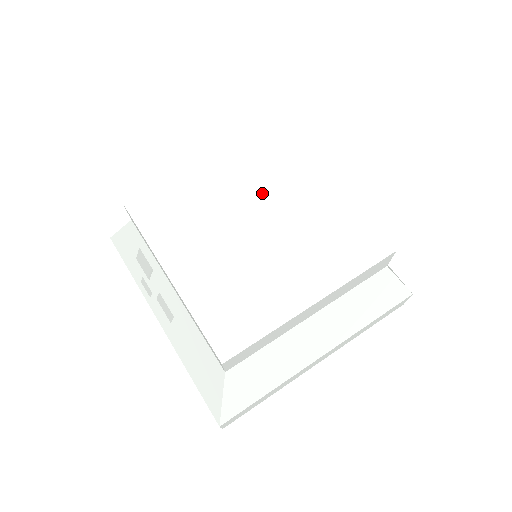
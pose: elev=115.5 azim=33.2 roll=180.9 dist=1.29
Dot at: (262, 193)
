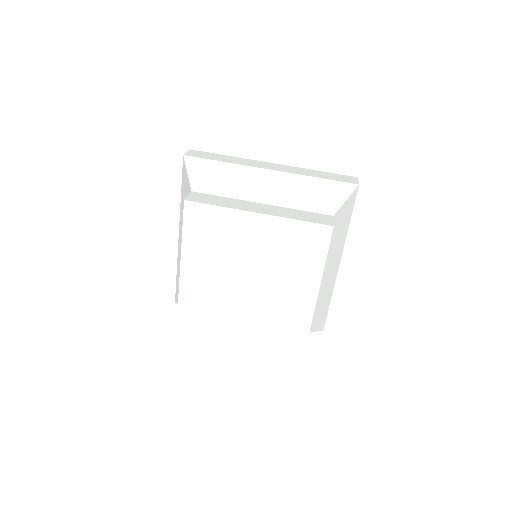
Dot at: (231, 258)
